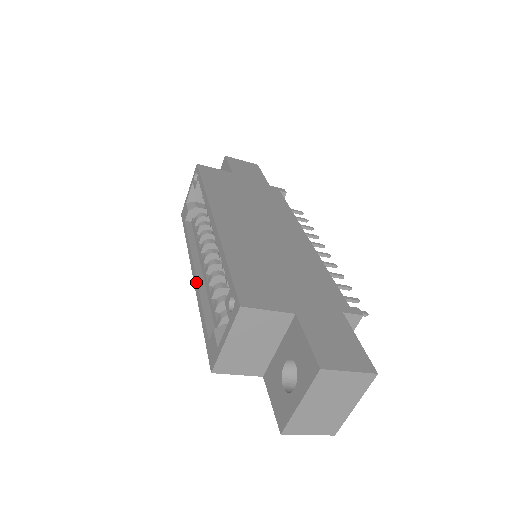
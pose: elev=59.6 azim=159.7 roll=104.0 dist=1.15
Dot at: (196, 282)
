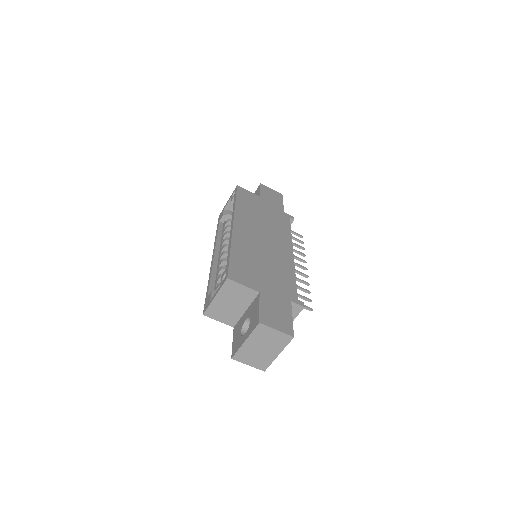
Dot at: (212, 262)
